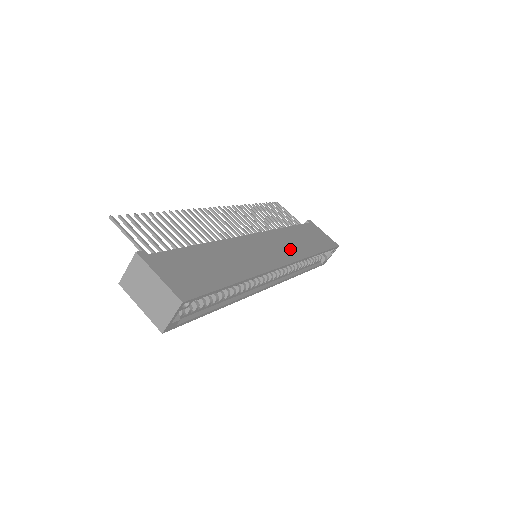
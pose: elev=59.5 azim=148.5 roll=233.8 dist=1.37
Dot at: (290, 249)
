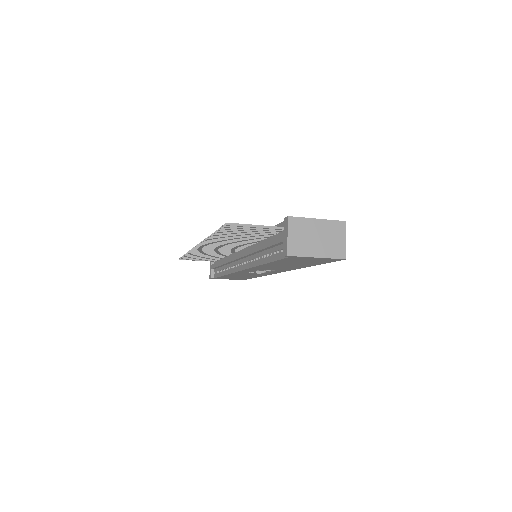
Dot at: occluded
